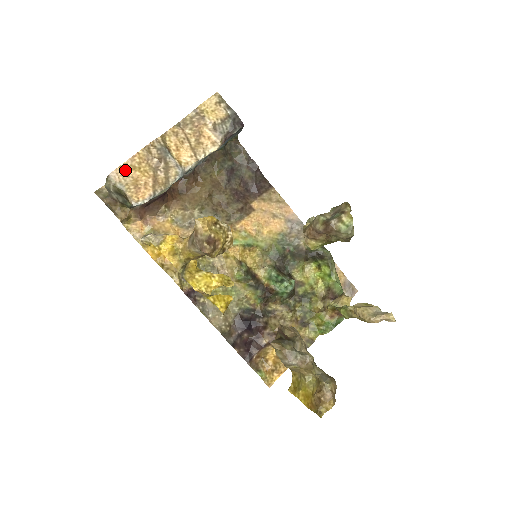
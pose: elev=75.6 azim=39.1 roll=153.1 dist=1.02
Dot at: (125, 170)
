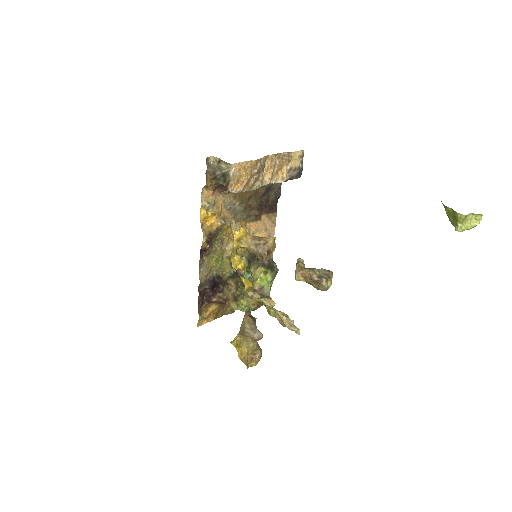
Dot at: (240, 167)
